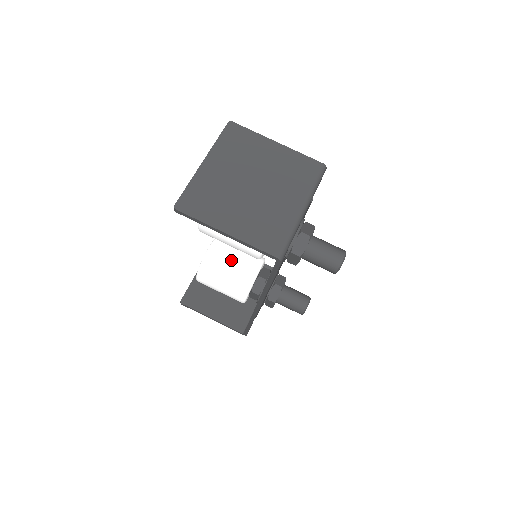
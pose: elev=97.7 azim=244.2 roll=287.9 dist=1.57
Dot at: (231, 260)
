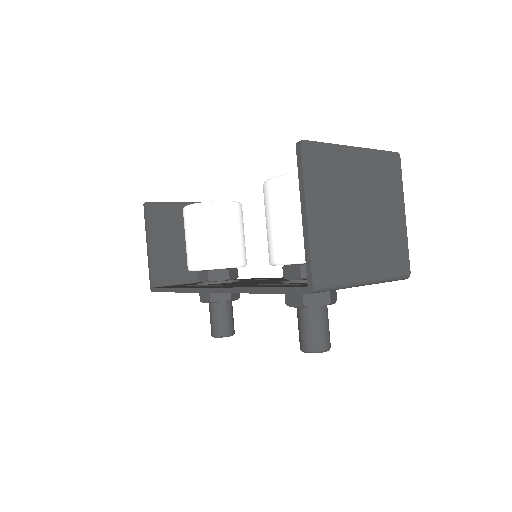
Dot at: (230, 232)
